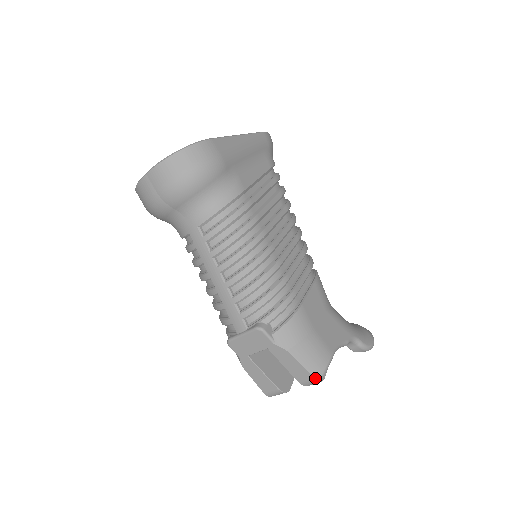
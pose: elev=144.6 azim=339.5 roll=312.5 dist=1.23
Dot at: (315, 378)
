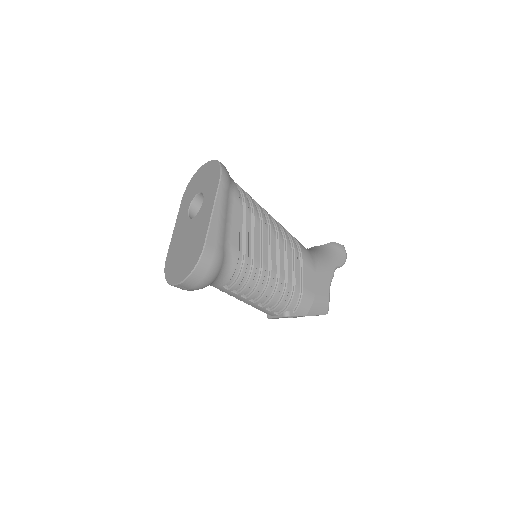
Dot at: occluded
